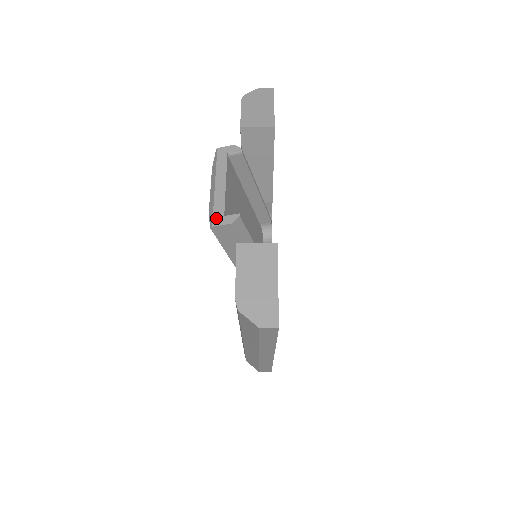
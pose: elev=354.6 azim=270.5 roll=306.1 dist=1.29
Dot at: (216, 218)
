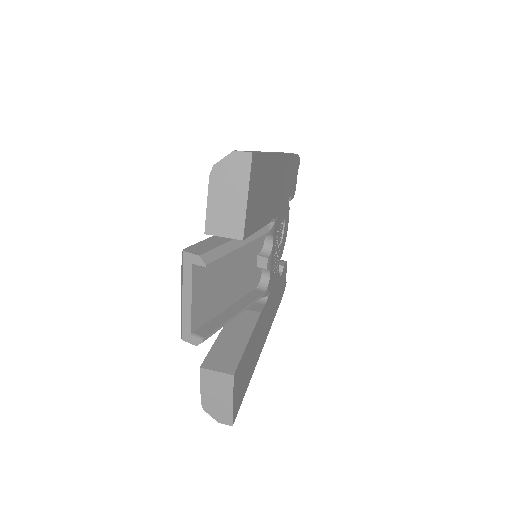
Dot at: (184, 334)
